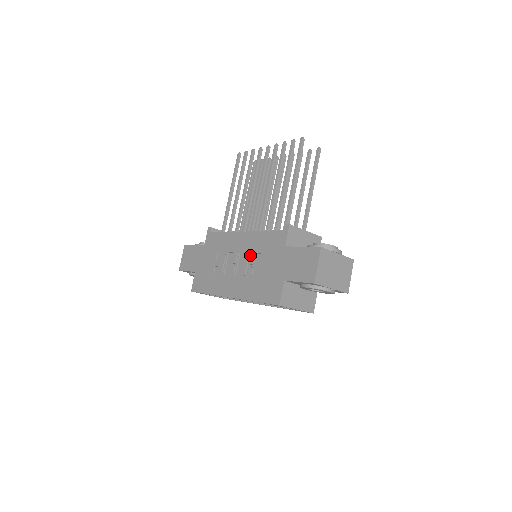
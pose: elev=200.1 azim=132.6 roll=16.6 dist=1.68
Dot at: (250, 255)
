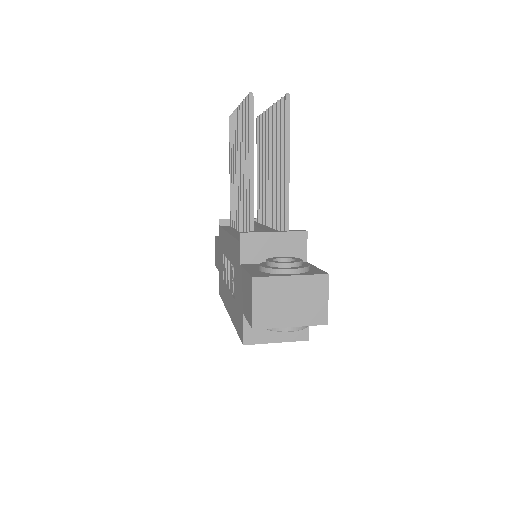
Dot at: (231, 266)
